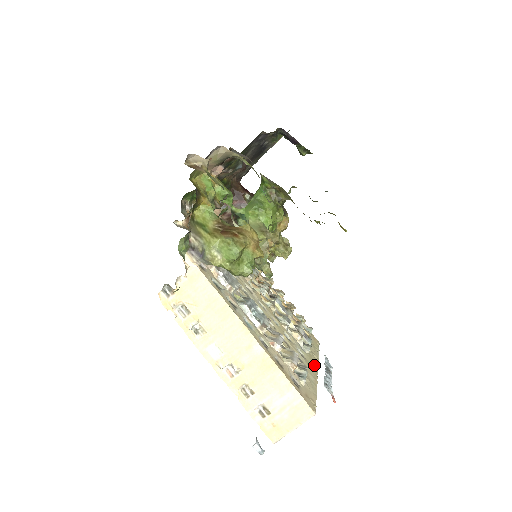
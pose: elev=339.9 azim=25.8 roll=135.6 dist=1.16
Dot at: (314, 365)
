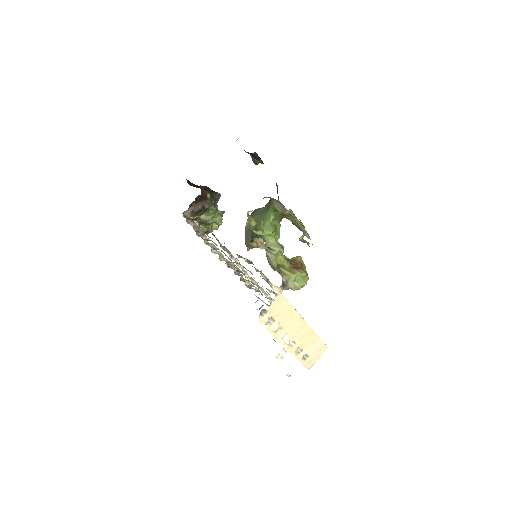
Dot at: occluded
